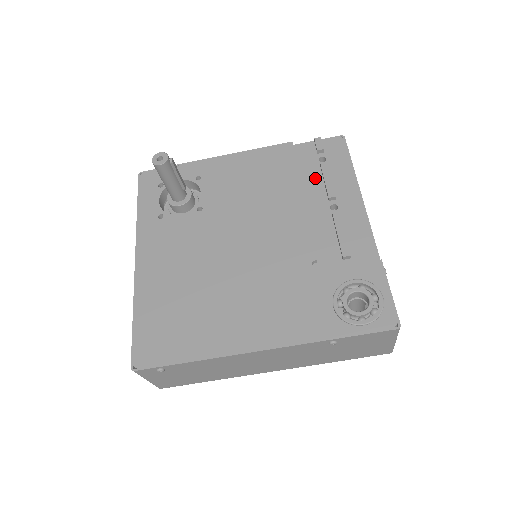
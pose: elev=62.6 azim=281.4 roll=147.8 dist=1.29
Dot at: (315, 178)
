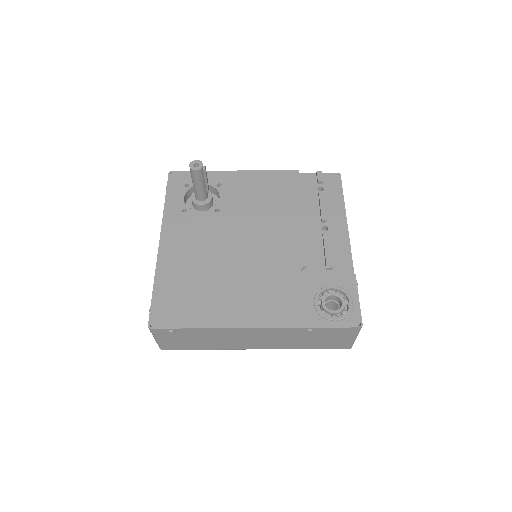
Dot at: (313, 203)
